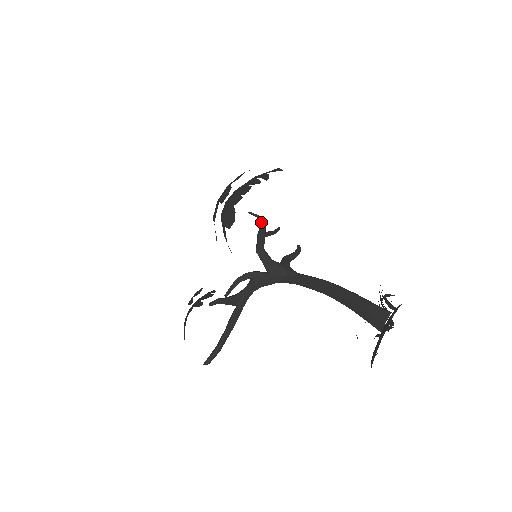
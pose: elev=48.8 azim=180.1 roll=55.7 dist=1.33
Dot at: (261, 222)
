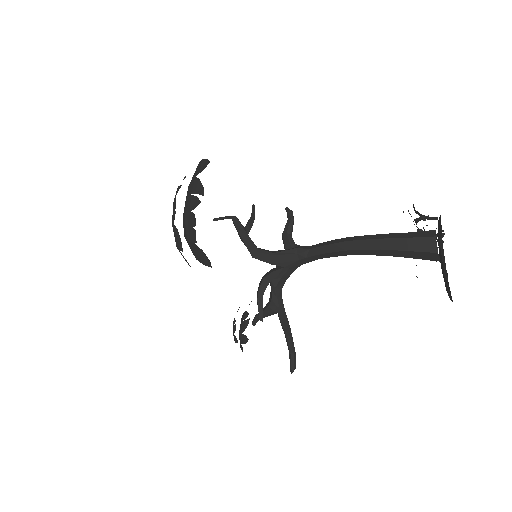
Dot at: (233, 223)
